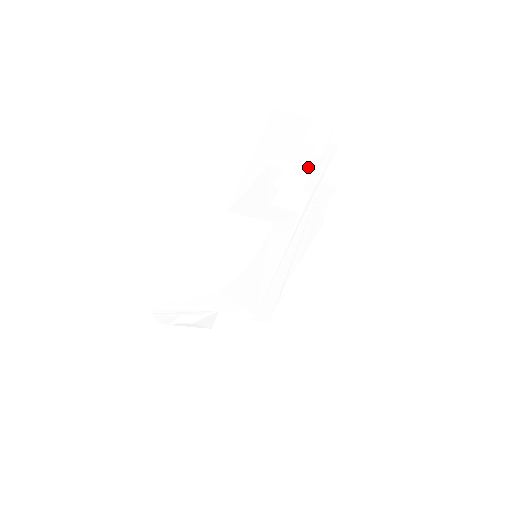
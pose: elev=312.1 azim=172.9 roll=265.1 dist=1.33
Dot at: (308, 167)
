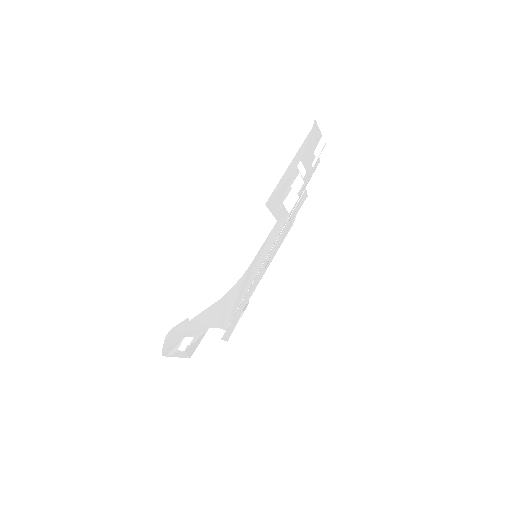
Dot at: (307, 174)
